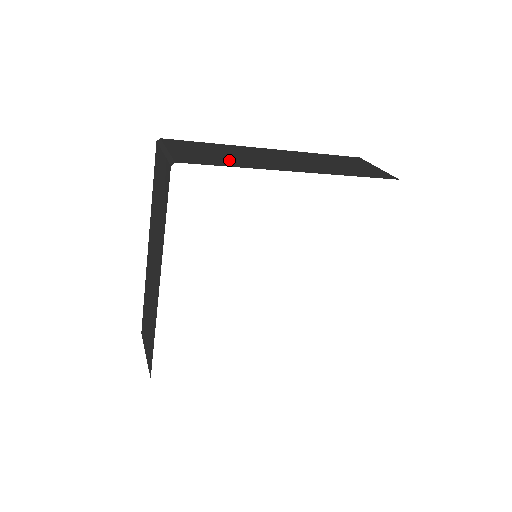
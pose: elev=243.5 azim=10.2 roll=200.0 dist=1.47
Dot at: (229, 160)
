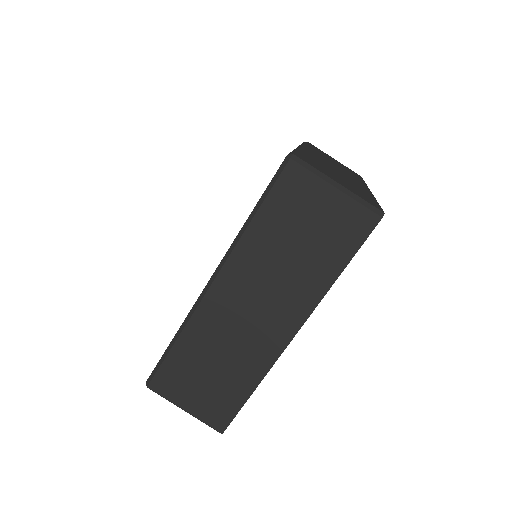
Dot at: (357, 188)
